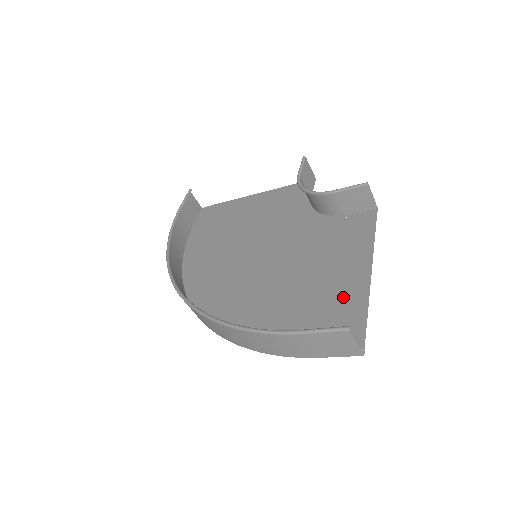
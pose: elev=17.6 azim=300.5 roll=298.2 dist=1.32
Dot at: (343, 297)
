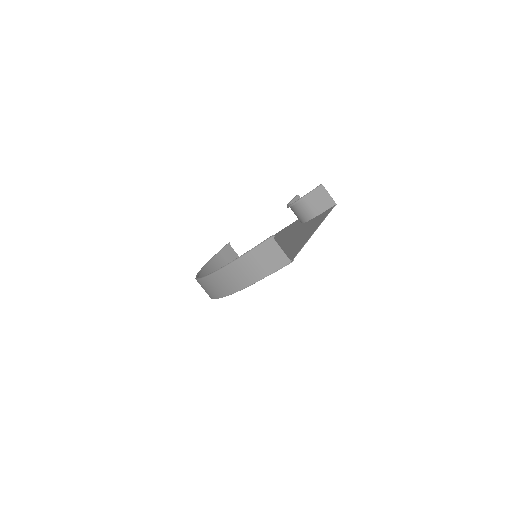
Dot at: (295, 247)
